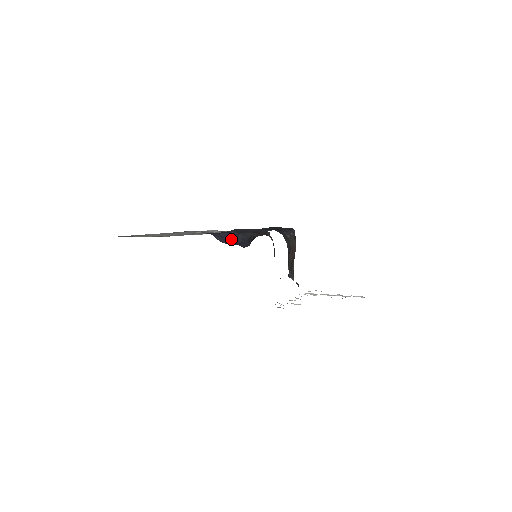
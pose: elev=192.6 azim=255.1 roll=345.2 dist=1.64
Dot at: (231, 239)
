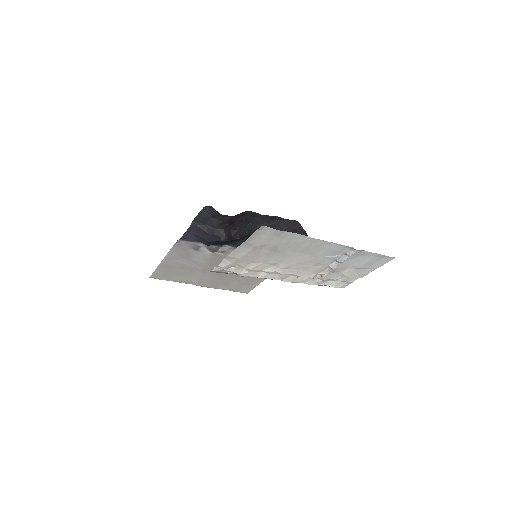
Dot at: (205, 235)
